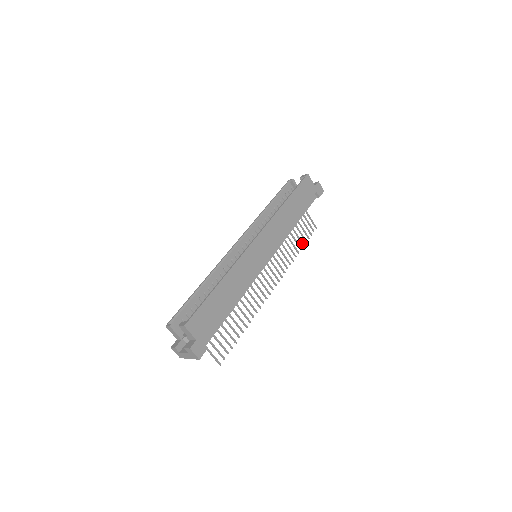
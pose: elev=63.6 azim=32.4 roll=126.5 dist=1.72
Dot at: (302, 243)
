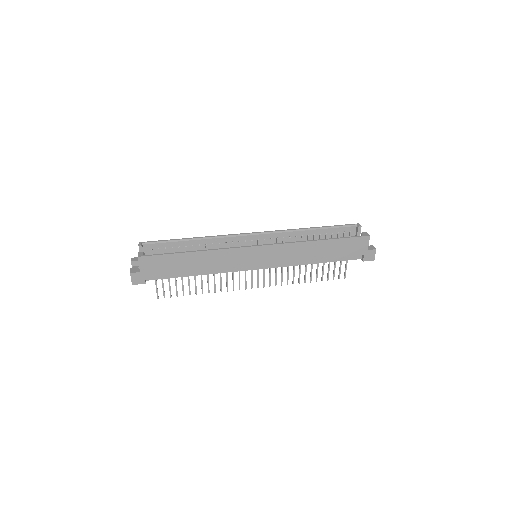
Dot at: (316, 278)
